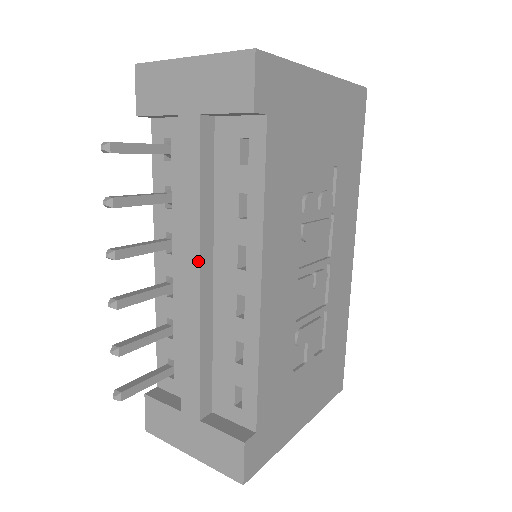
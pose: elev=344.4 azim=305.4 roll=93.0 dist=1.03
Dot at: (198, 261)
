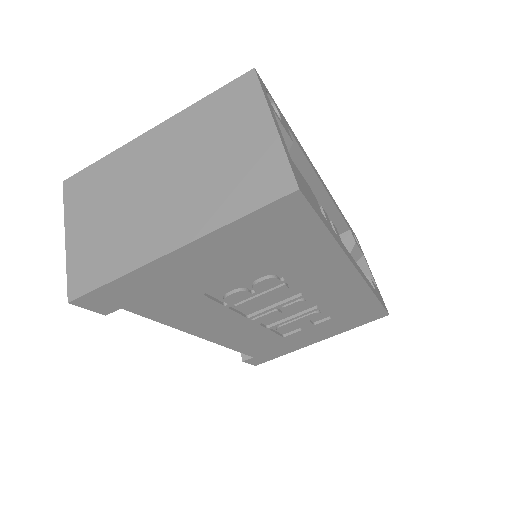
Dot at: occluded
